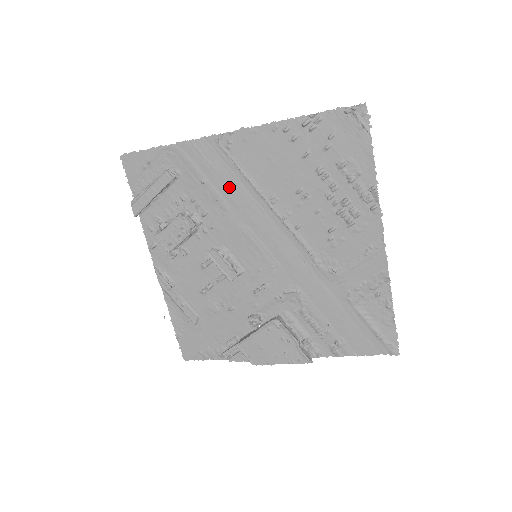
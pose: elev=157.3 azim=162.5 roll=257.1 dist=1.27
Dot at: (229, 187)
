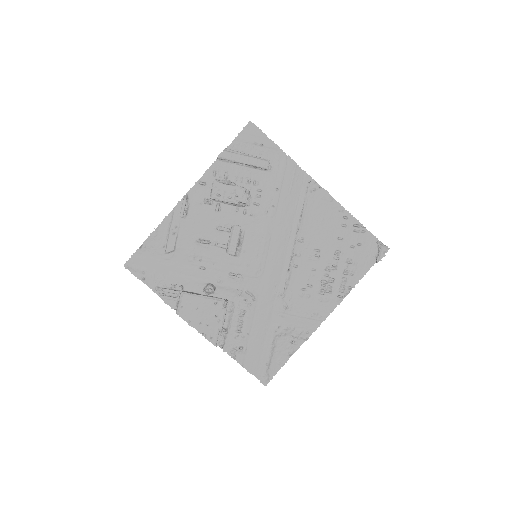
Dot at: (287, 208)
